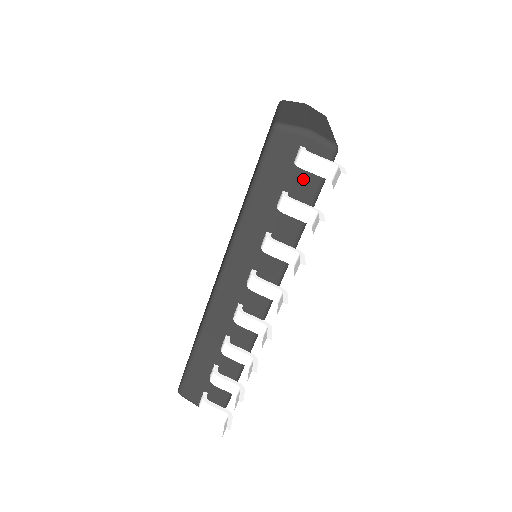
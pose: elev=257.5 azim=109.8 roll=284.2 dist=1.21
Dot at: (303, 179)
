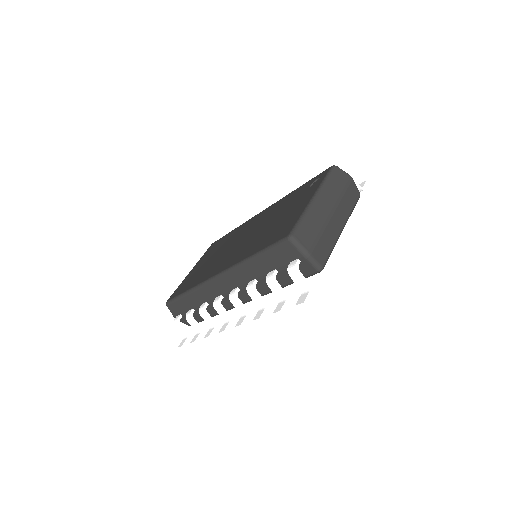
Dot at: occluded
